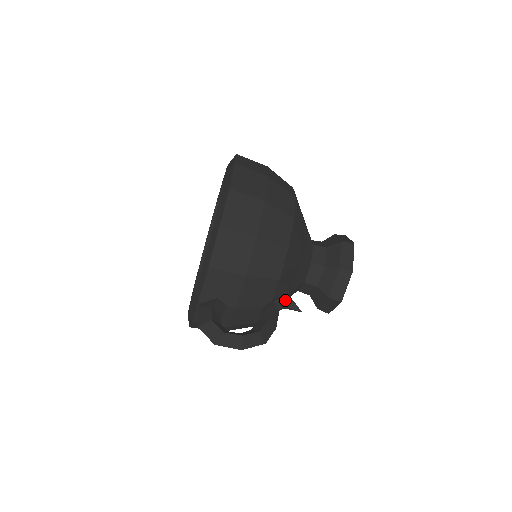
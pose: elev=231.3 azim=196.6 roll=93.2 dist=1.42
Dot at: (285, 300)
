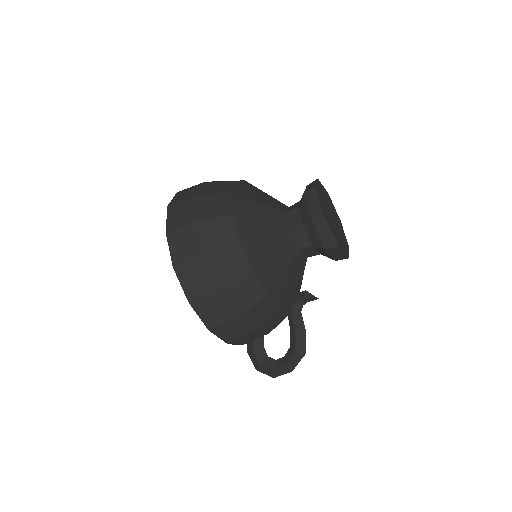
Dot at: (299, 301)
